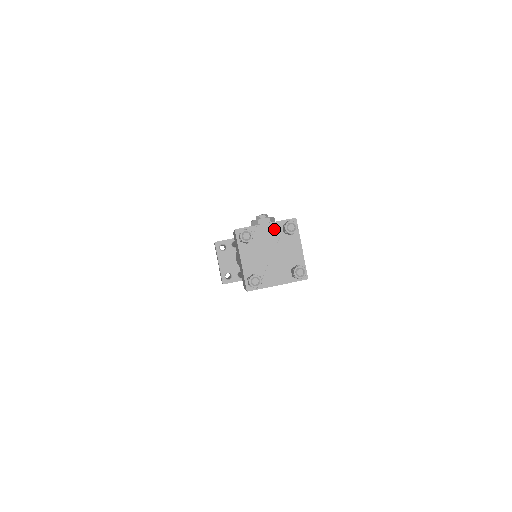
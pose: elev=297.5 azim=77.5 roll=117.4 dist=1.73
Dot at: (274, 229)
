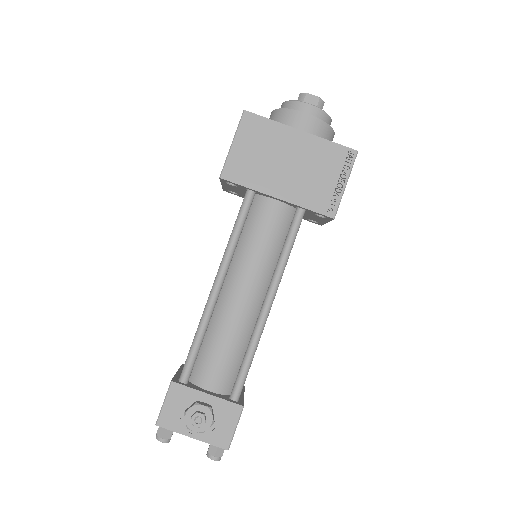
Dot at: occluded
